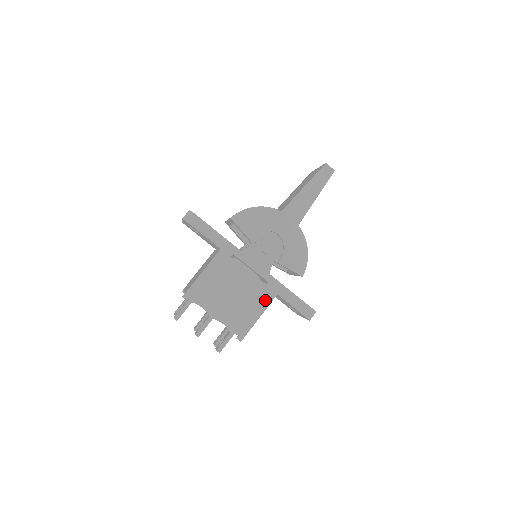
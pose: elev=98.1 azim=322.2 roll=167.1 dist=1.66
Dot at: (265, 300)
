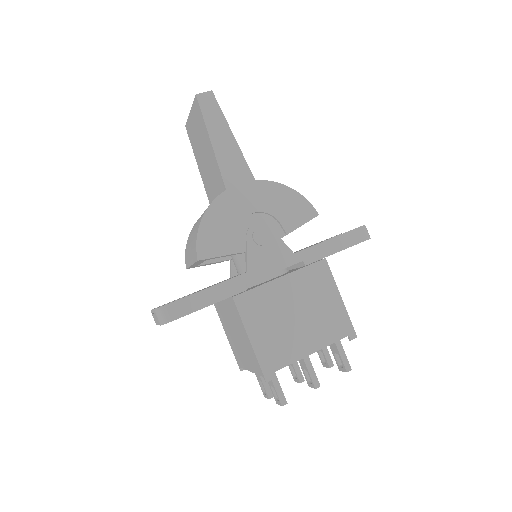
Dot at: (325, 278)
